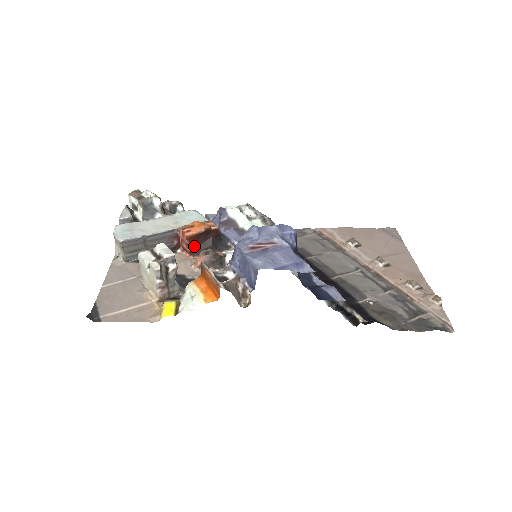
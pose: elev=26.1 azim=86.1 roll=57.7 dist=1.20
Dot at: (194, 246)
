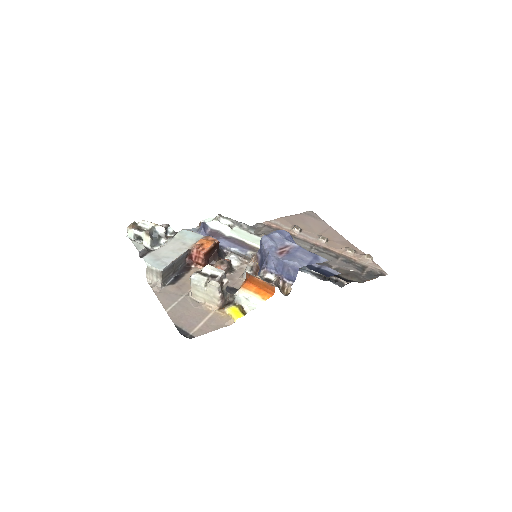
Dot at: (207, 259)
